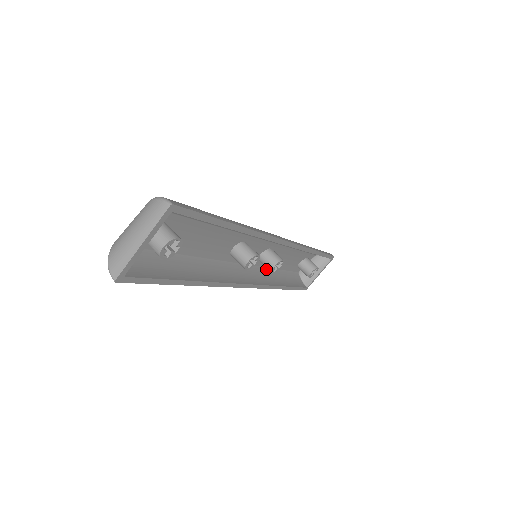
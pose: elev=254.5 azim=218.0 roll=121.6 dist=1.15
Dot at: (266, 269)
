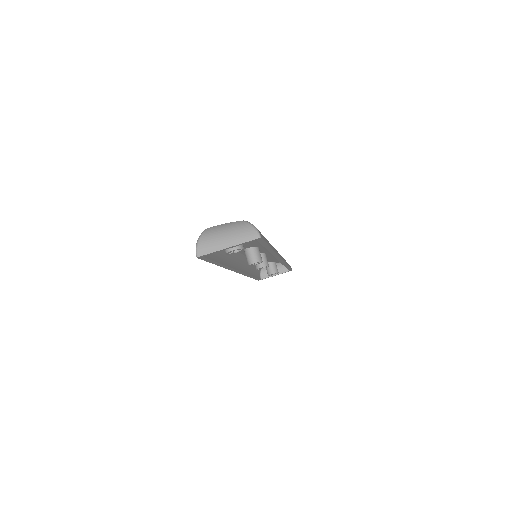
Dot at: occluded
